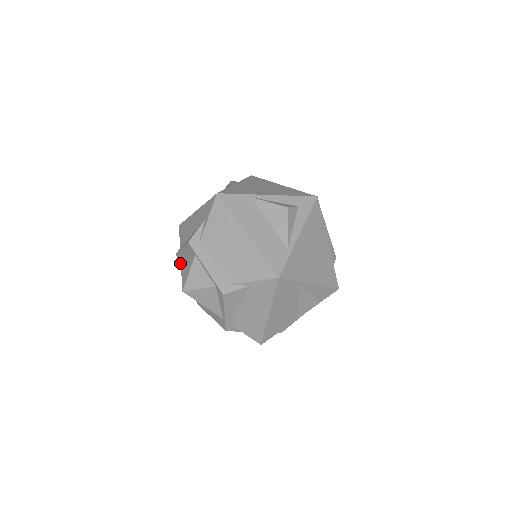
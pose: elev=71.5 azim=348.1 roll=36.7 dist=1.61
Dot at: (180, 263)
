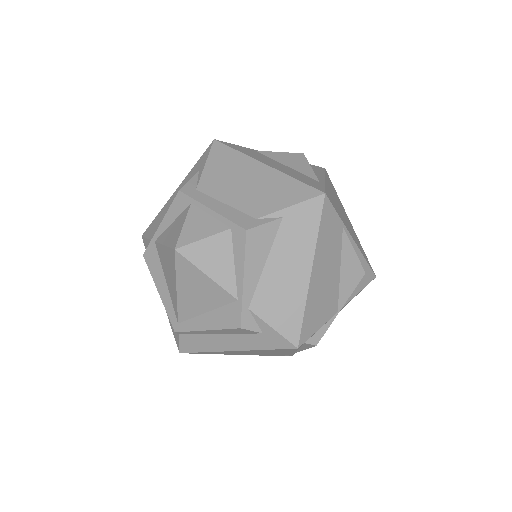
Dot at: (150, 266)
